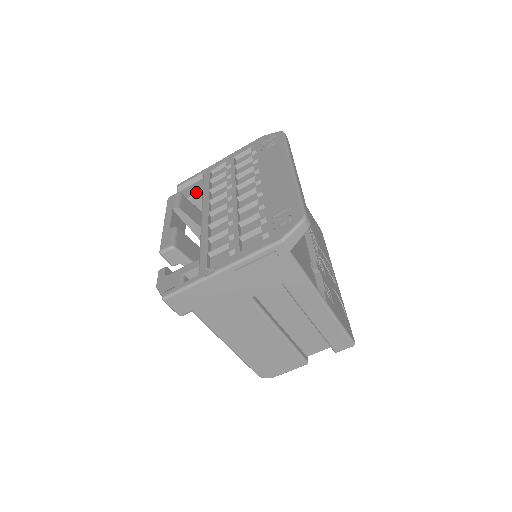
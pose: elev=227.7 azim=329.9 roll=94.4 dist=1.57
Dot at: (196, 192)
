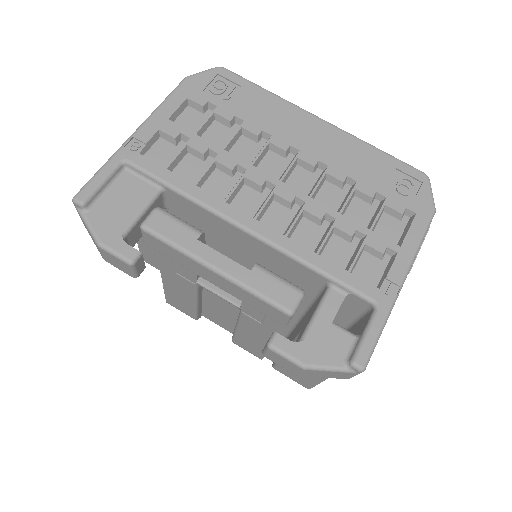
Dot at: (149, 198)
